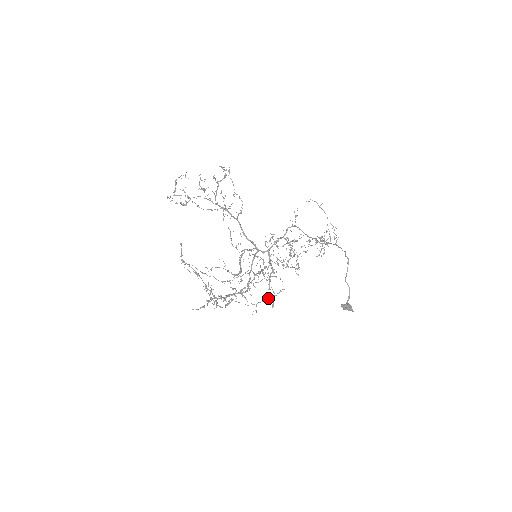
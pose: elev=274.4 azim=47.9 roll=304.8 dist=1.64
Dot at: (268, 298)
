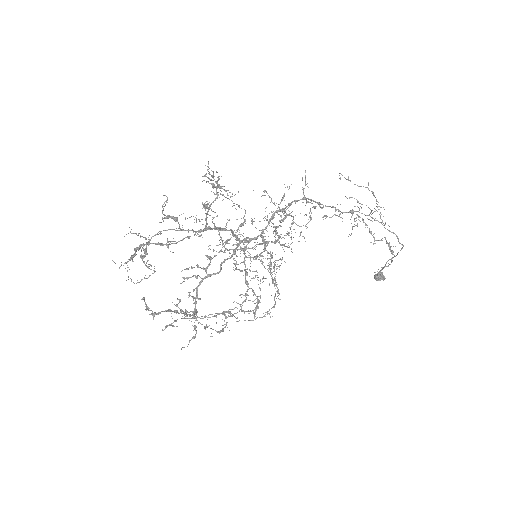
Dot at: (269, 285)
